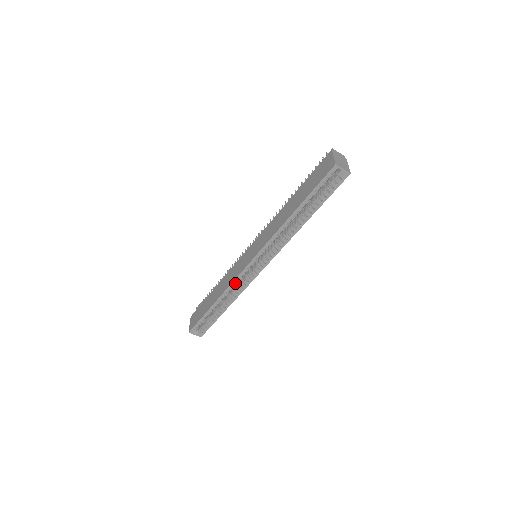
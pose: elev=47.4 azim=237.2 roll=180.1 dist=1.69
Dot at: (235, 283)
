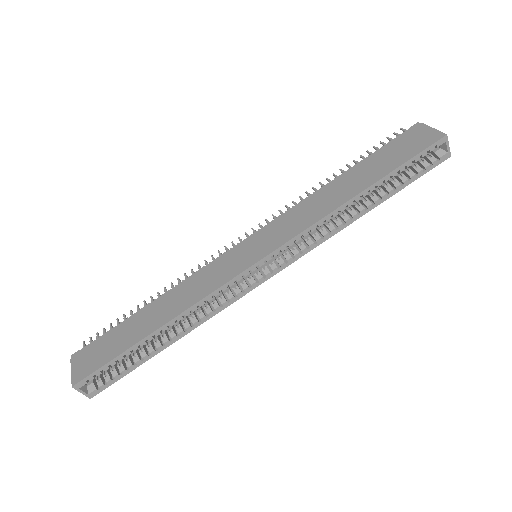
Dot at: (215, 294)
